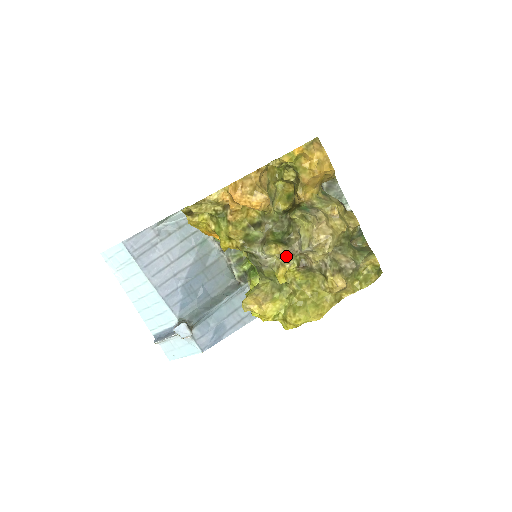
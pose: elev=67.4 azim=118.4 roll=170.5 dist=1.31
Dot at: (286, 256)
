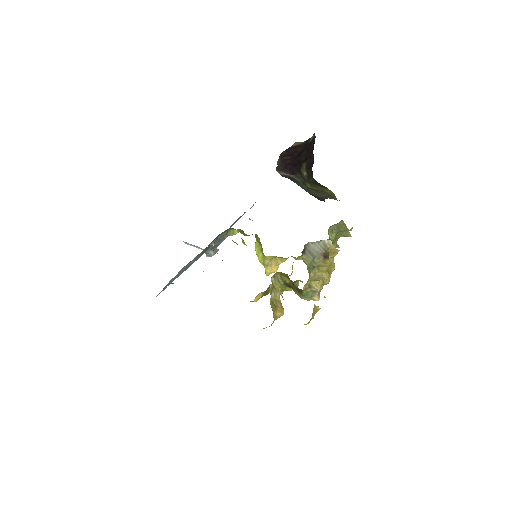
Dot at: (297, 286)
